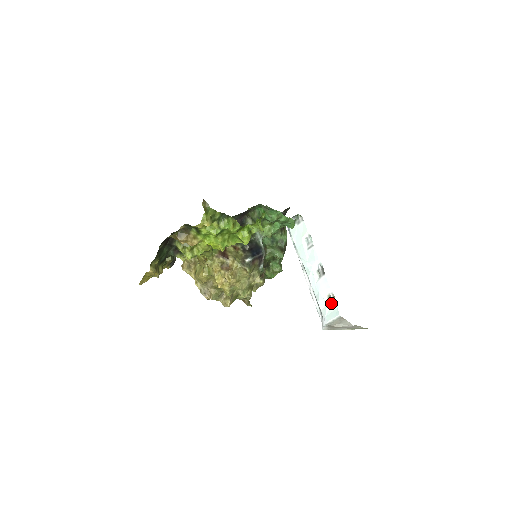
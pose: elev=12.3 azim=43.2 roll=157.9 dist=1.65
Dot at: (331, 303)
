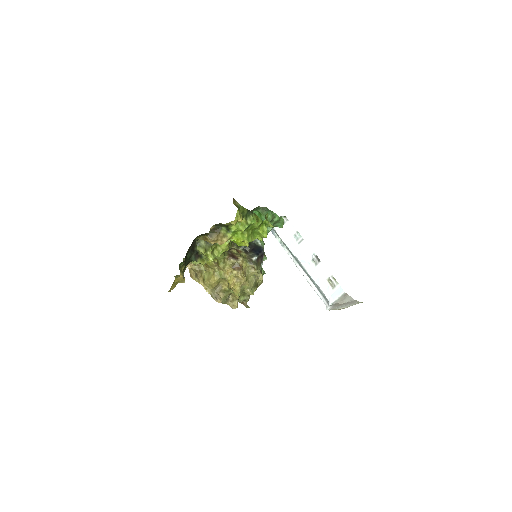
Dot at: (332, 284)
